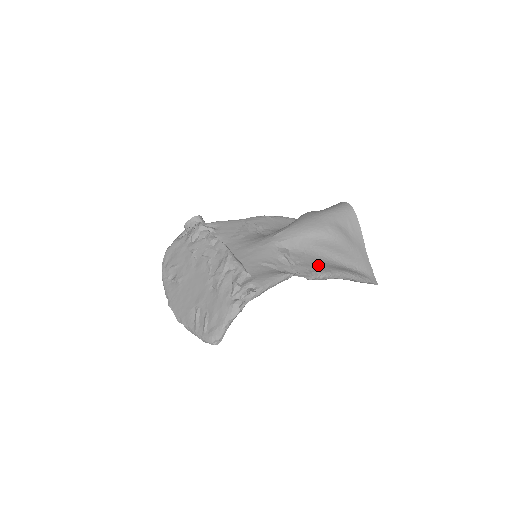
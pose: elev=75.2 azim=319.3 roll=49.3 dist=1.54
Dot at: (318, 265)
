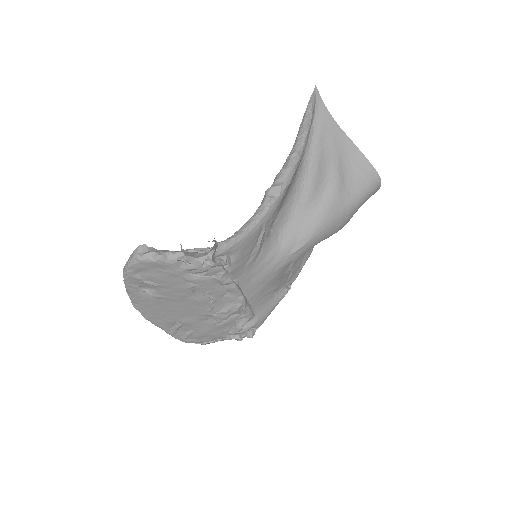
Dot at: (307, 251)
